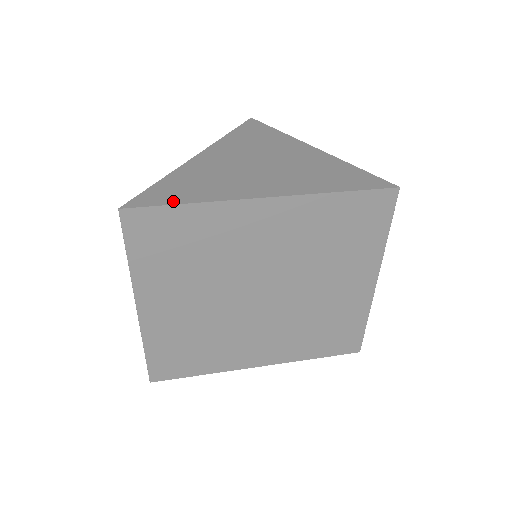
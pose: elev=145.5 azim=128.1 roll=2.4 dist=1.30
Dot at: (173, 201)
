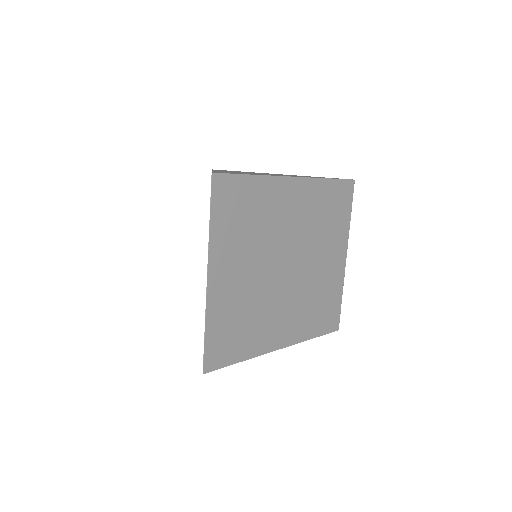
Dot at: (241, 174)
